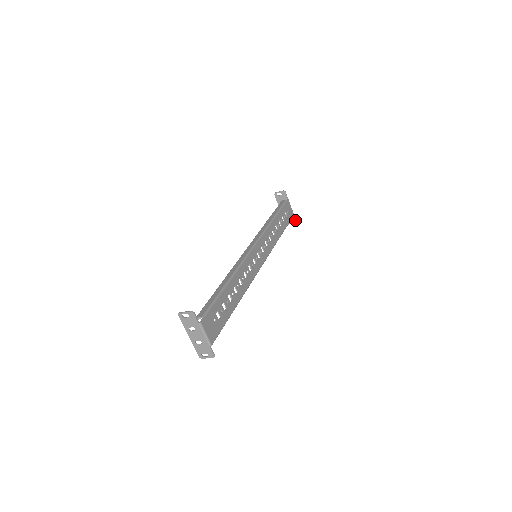
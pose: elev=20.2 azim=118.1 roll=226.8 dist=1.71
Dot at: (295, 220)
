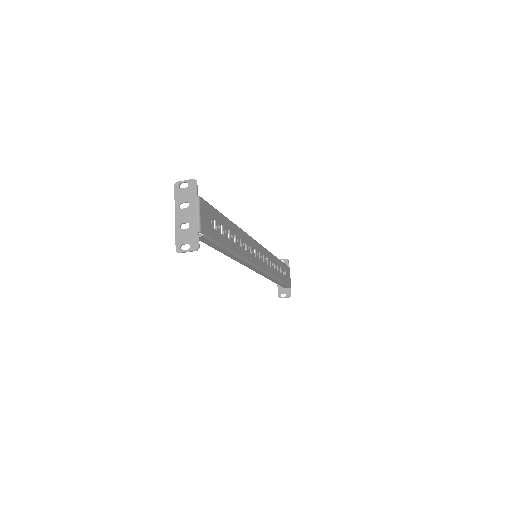
Dot at: occluded
